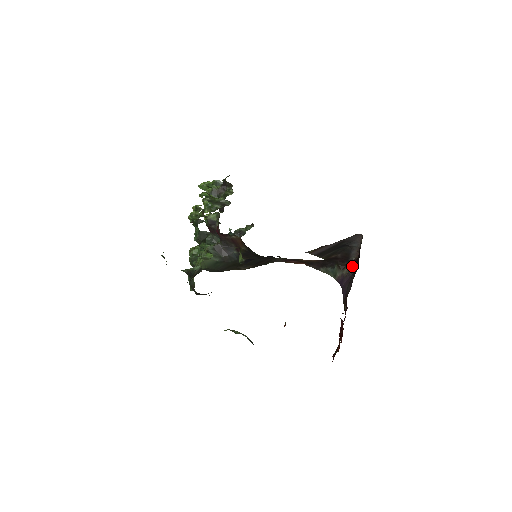
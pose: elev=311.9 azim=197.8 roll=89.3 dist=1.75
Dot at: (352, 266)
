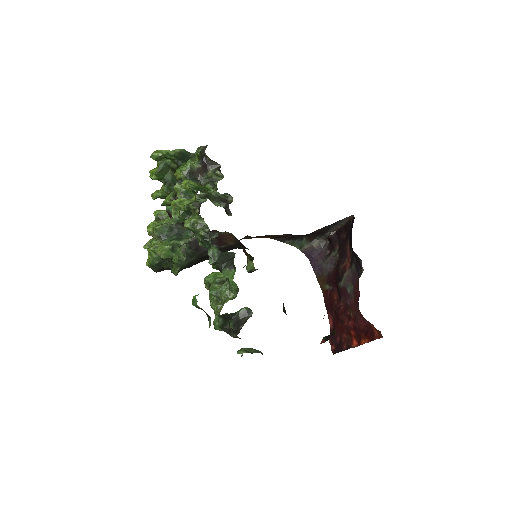
Dot at: (324, 239)
